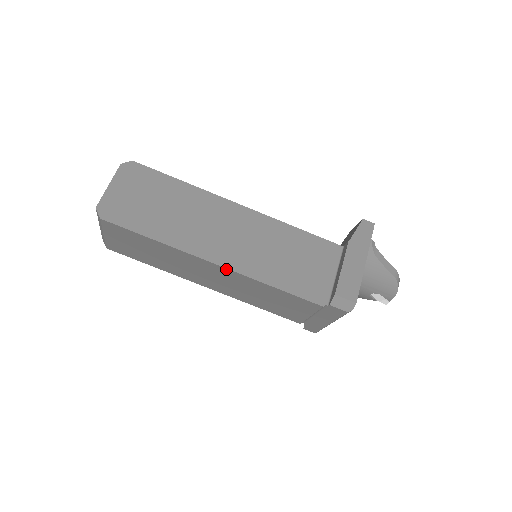
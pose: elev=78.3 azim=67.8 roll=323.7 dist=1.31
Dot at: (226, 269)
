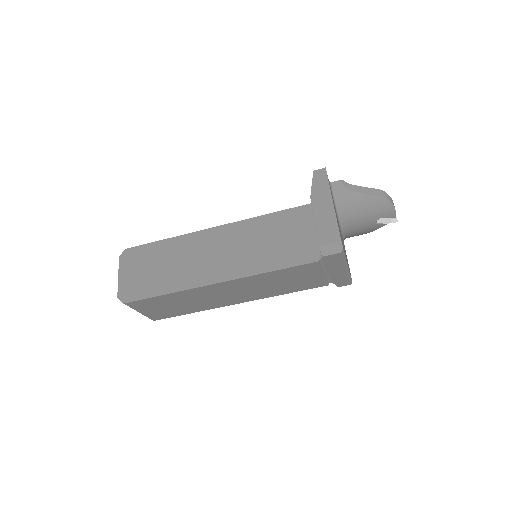
Dot at: (228, 282)
